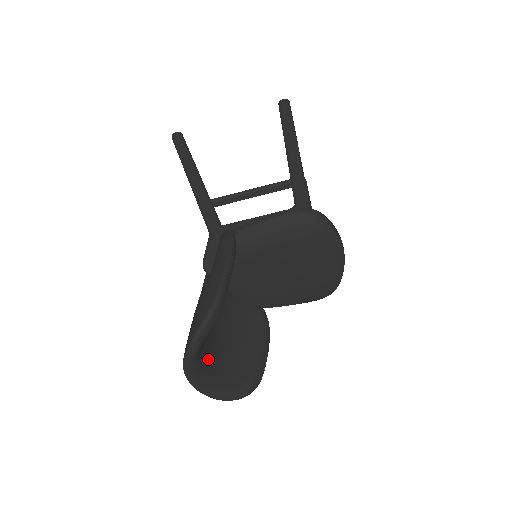
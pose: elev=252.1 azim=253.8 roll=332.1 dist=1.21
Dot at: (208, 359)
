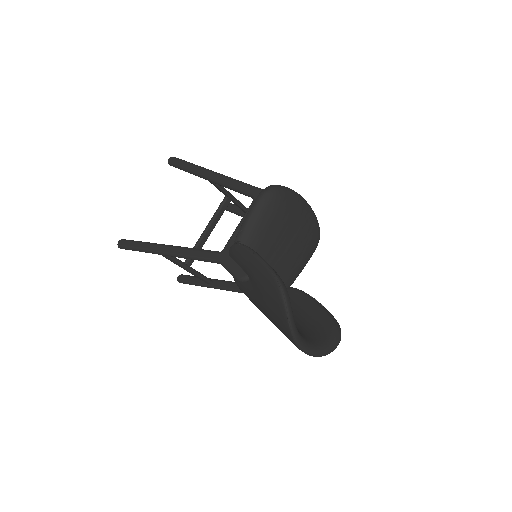
Dot at: (300, 332)
